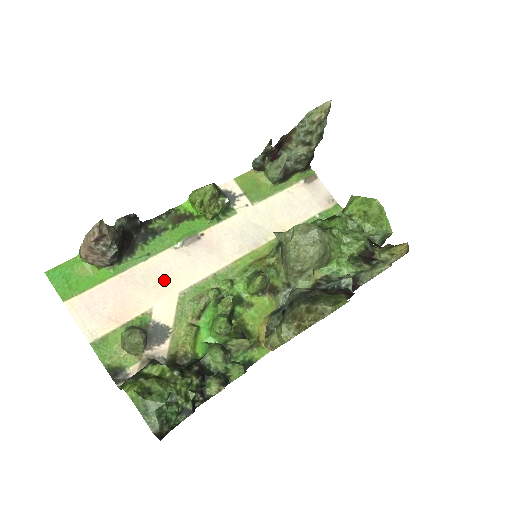
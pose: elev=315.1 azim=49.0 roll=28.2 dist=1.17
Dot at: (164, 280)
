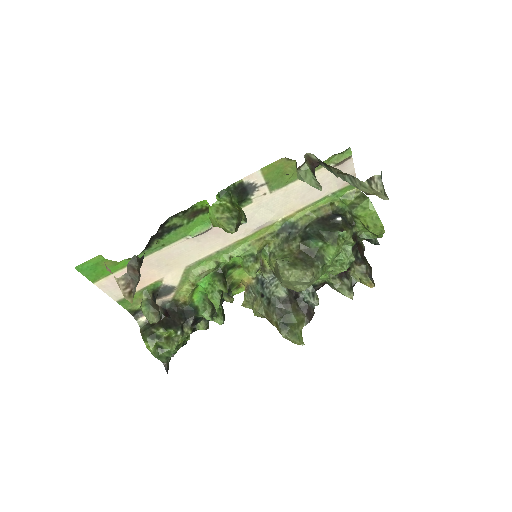
Dot at: (175, 260)
